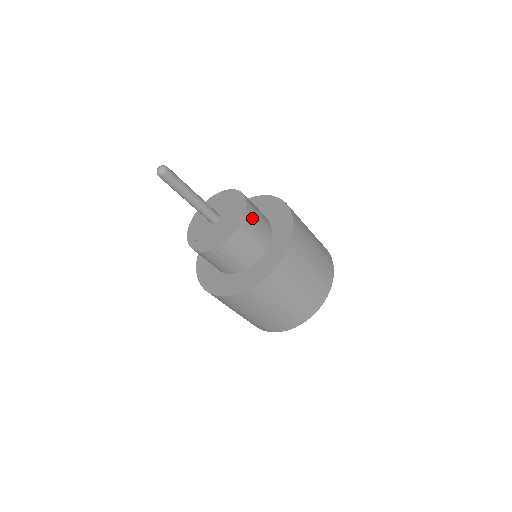
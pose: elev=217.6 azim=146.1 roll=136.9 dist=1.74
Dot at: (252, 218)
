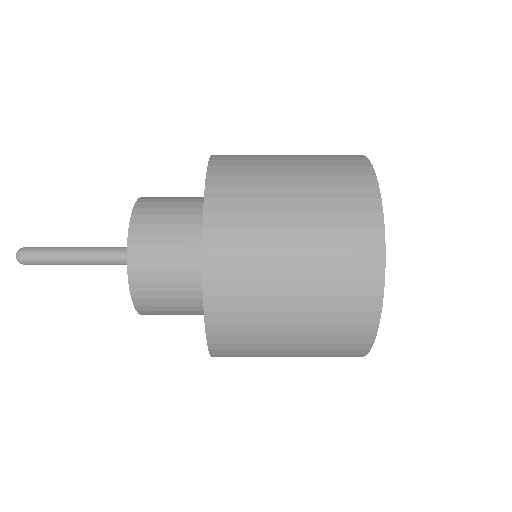
Dot at: (149, 286)
